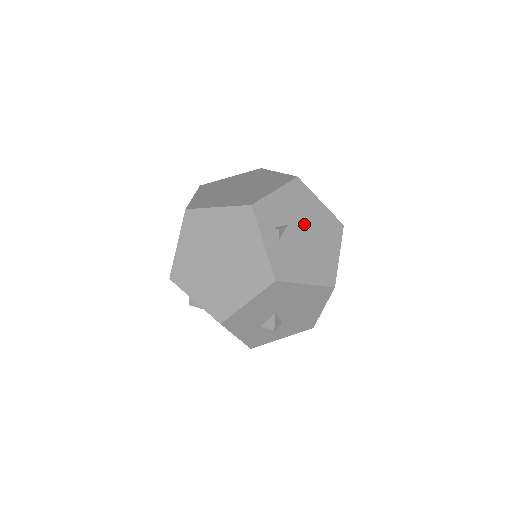
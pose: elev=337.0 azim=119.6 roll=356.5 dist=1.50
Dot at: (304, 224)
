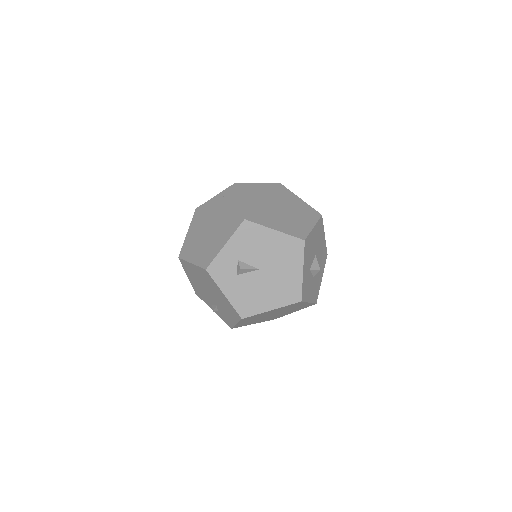
Dot at: occluded
